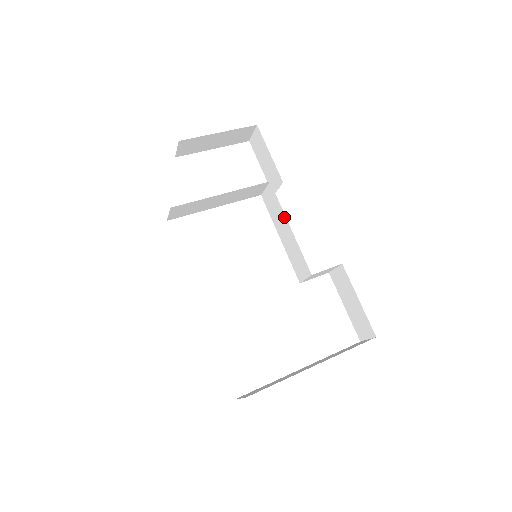
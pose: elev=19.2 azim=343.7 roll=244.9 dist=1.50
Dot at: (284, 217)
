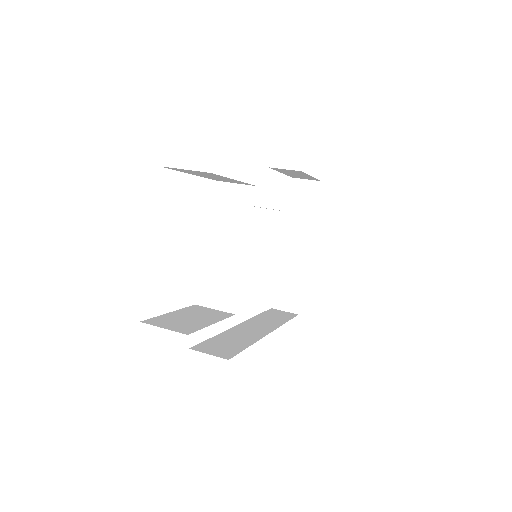
Dot at: occluded
